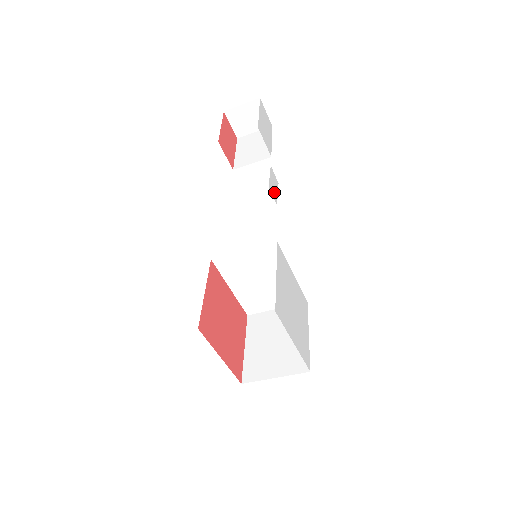
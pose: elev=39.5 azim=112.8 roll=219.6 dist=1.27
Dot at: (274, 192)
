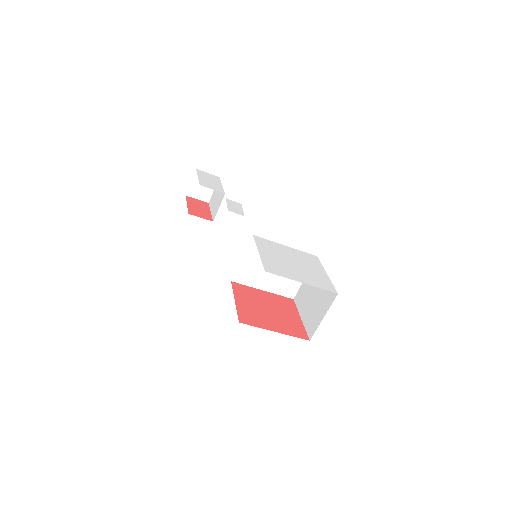
Dot at: (237, 211)
